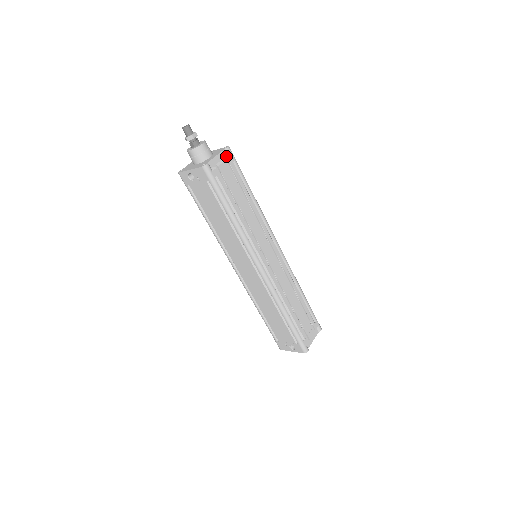
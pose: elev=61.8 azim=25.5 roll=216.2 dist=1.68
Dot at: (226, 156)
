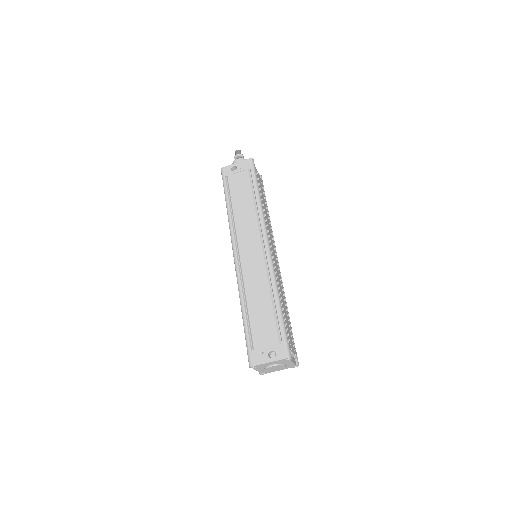
Dot at: occluded
